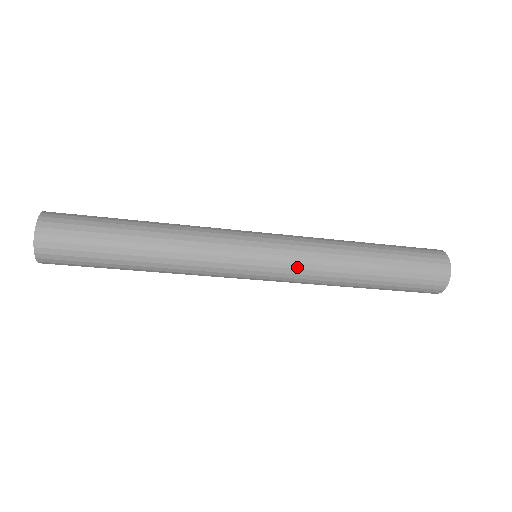
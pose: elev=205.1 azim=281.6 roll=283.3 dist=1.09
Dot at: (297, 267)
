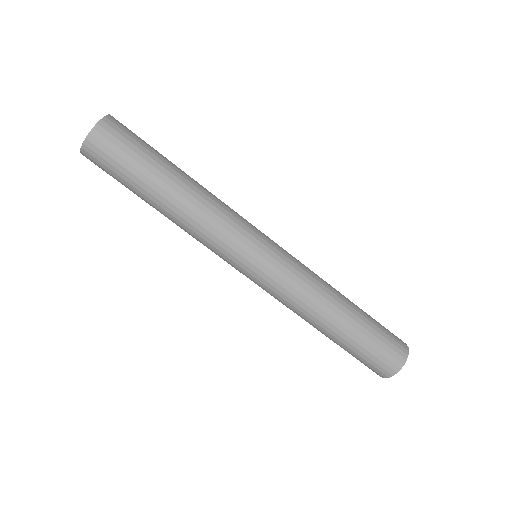
Dot at: (293, 271)
